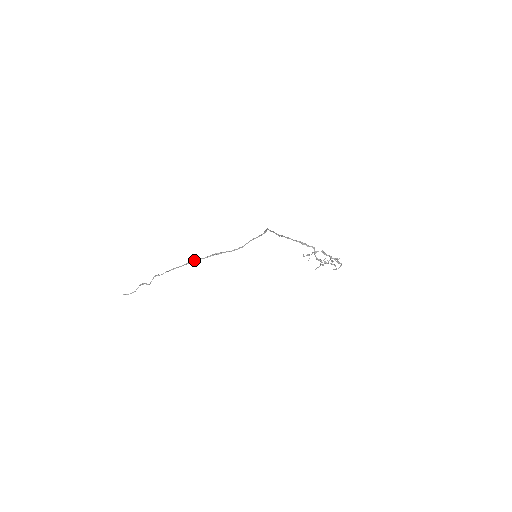
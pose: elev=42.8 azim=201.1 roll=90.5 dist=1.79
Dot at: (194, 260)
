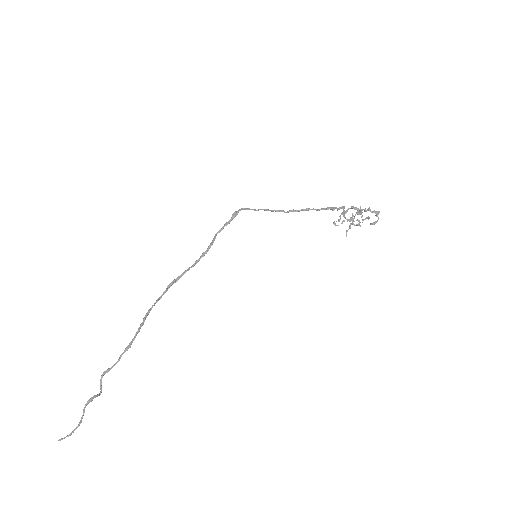
Dot at: (148, 311)
